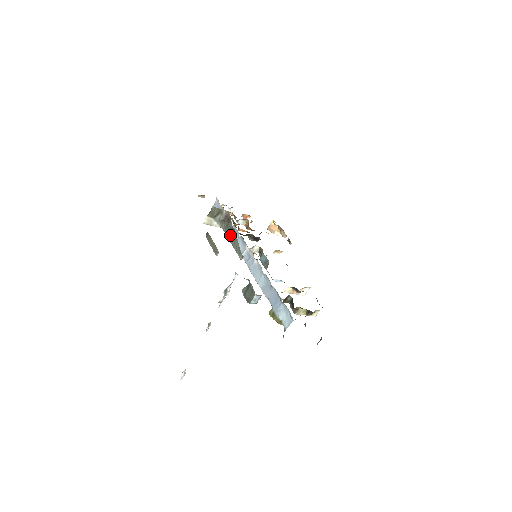
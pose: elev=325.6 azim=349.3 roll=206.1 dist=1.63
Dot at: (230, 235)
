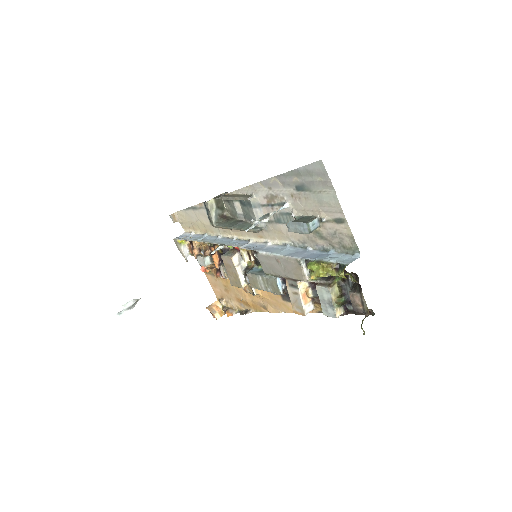
Dot at: (234, 224)
